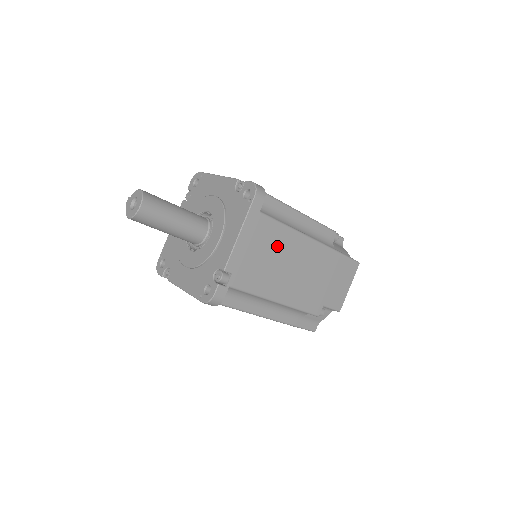
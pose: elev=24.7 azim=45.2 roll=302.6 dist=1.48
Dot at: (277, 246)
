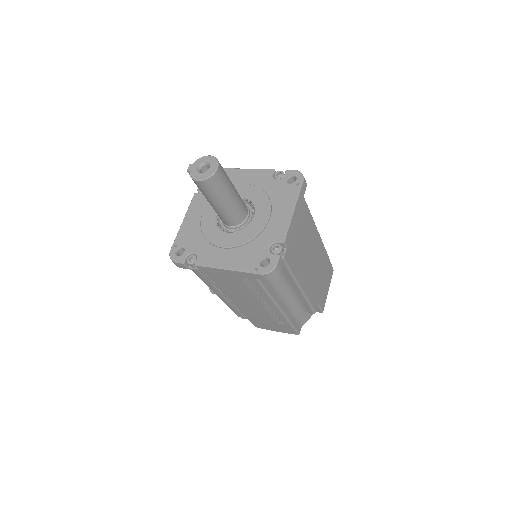
Dot at: (307, 233)
